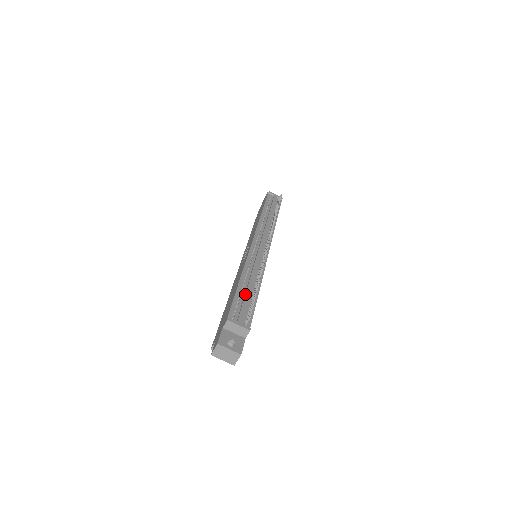
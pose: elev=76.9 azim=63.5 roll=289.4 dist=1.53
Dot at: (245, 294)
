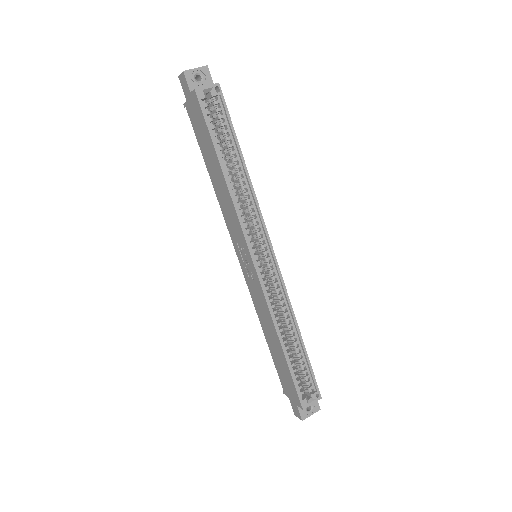
Dot at: occluded
